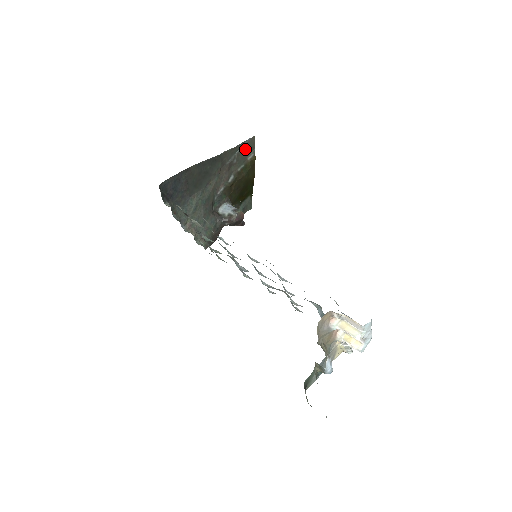
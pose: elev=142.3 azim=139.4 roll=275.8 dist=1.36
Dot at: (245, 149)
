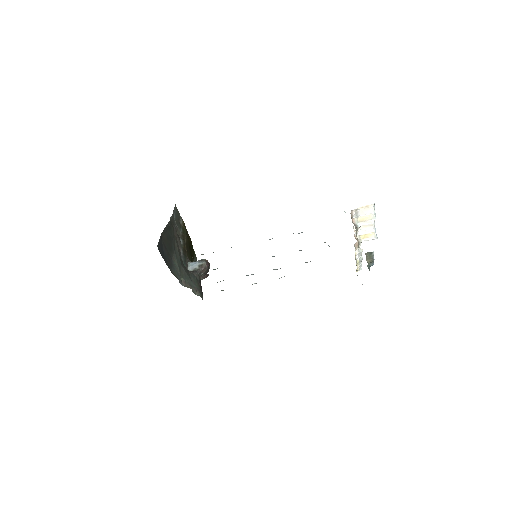
Dot at: (176, 216)
